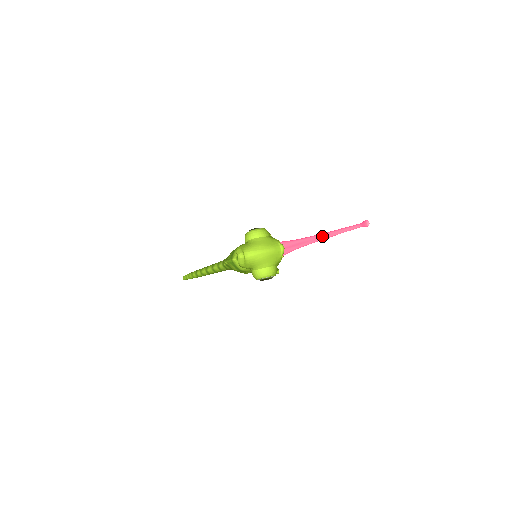
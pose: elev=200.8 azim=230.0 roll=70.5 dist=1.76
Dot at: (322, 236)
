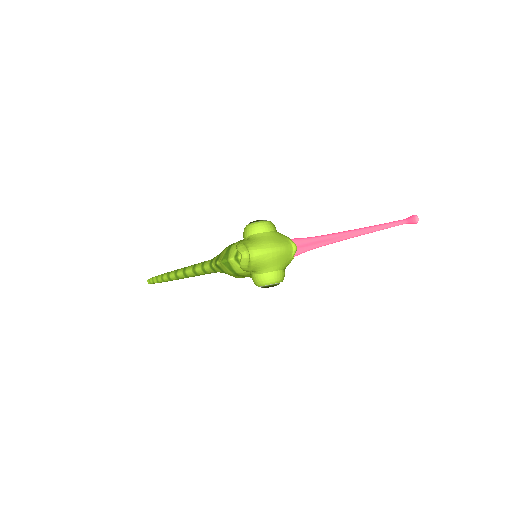
Dot at: (351, 233)
